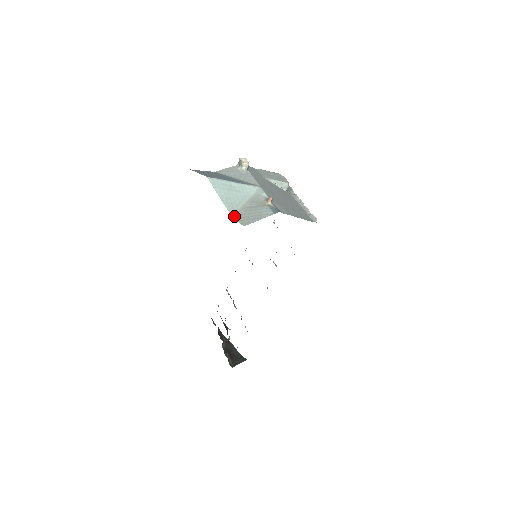
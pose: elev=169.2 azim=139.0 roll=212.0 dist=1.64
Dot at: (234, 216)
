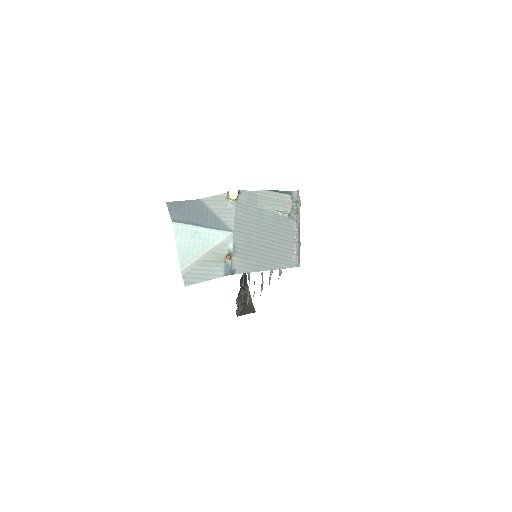
Dot at: (183, 270)
